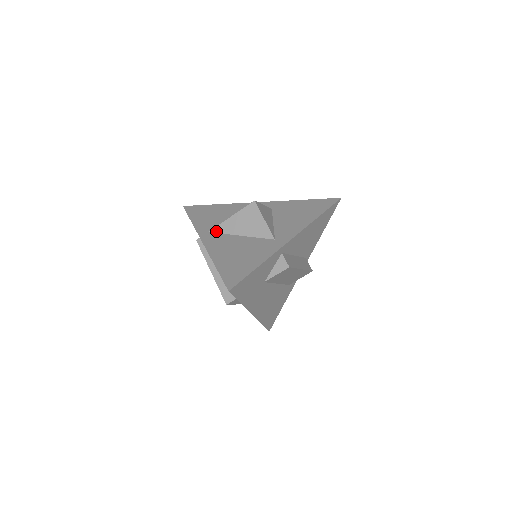
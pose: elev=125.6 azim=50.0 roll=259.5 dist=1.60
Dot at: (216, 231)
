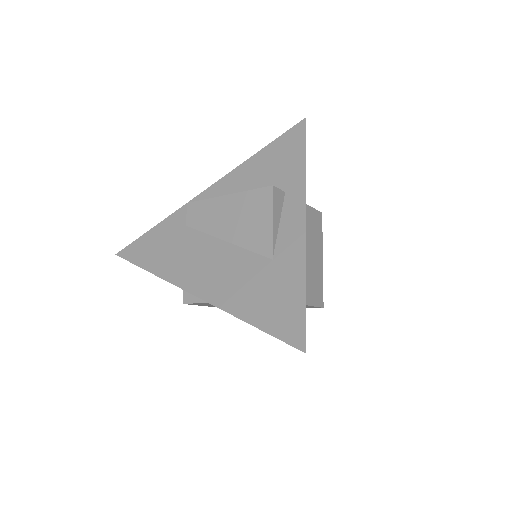
Dot at: occluded
